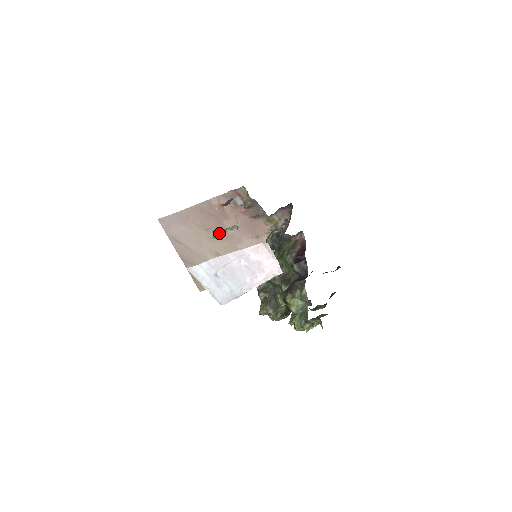
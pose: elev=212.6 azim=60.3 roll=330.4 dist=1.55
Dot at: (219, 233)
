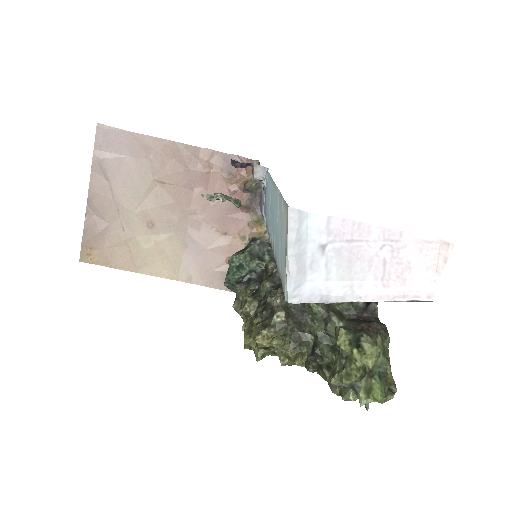
Dot at: (220, 195)
